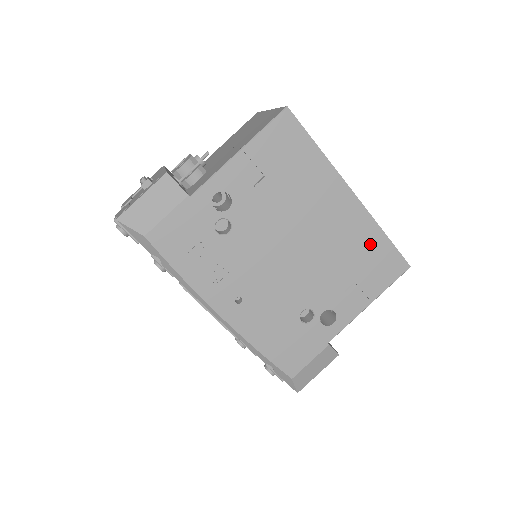
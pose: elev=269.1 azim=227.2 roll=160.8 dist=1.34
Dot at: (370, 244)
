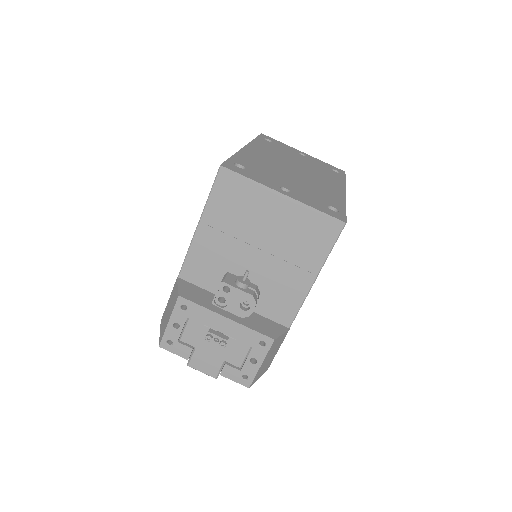
Dot at: occluded
